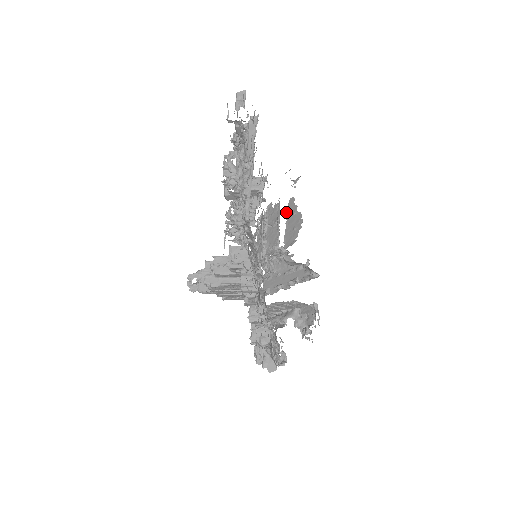
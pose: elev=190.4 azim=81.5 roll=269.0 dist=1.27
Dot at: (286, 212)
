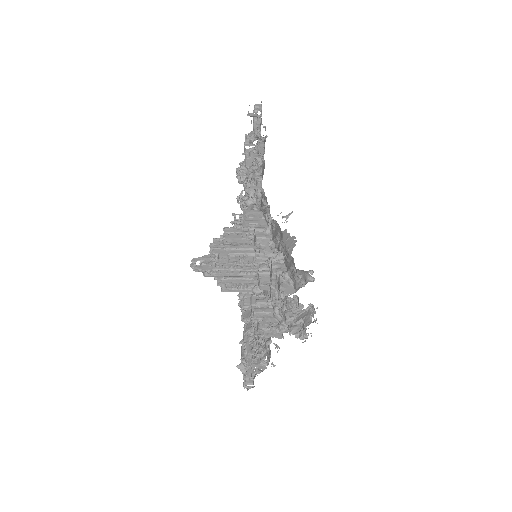
Dot at: occluded
